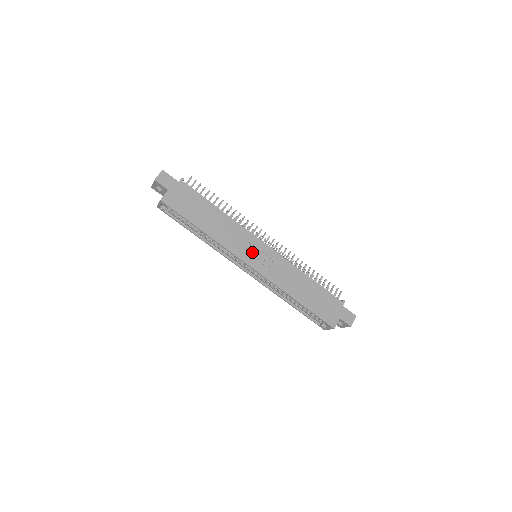
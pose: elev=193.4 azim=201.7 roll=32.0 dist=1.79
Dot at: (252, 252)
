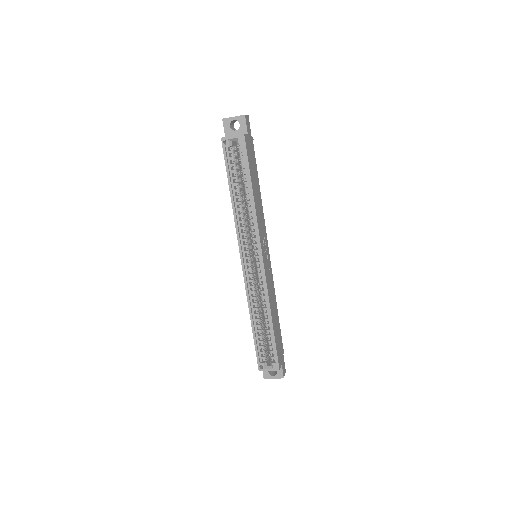
Dot at: (264, 248)
